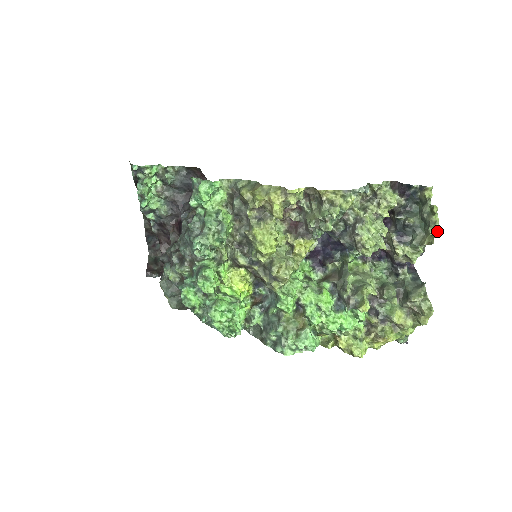
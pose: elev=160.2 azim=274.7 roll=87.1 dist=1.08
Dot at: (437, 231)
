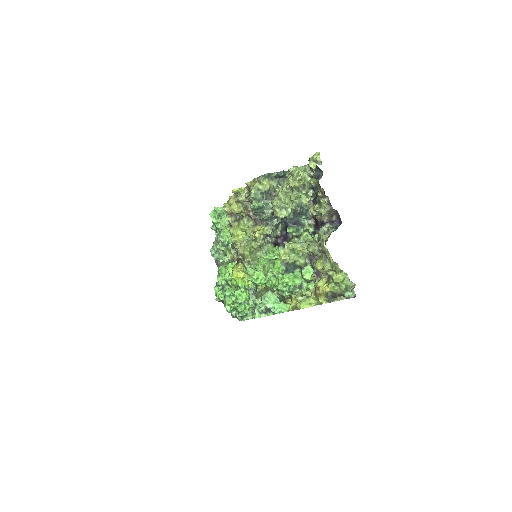
Dot at: (313, 178)
